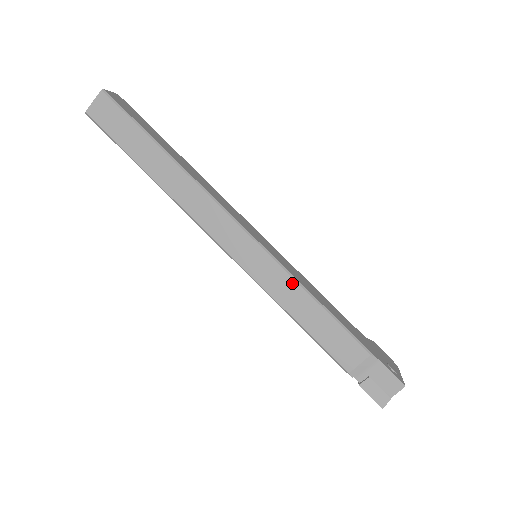
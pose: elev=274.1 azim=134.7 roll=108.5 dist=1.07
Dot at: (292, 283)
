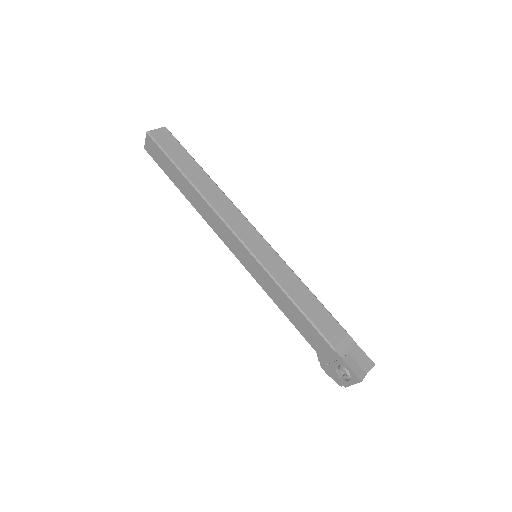
Dot at: (290, 271)
